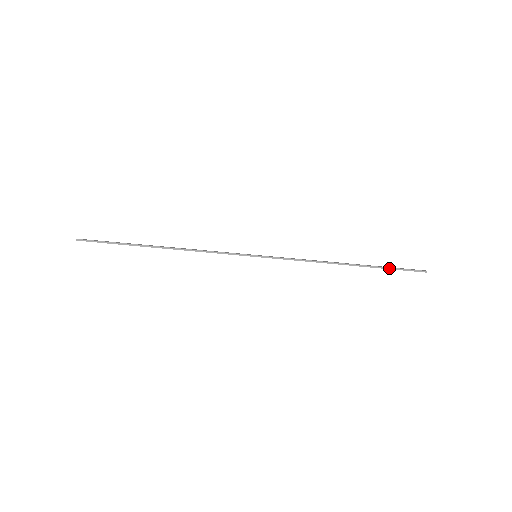
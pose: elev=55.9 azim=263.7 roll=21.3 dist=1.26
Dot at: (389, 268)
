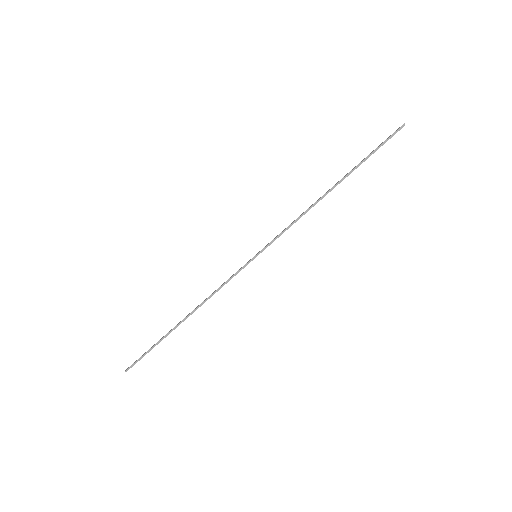
Dot at: (369, 156)
